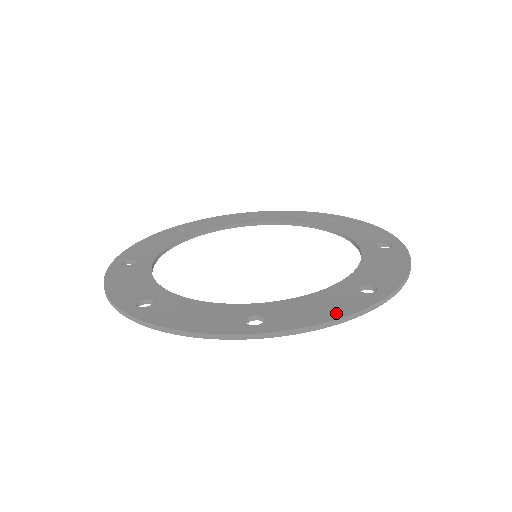
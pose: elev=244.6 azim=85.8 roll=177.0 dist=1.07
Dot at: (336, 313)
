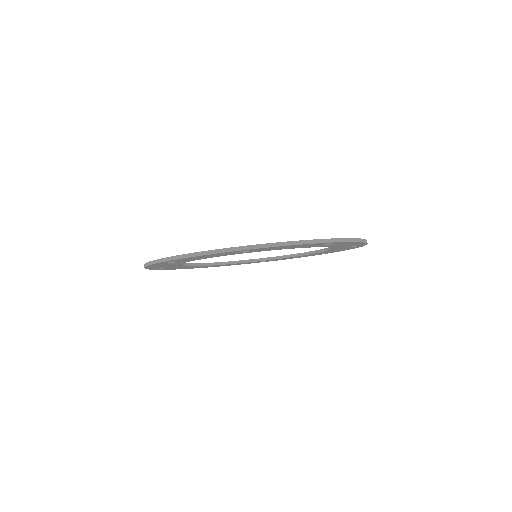
Dot at: (300, 241)
